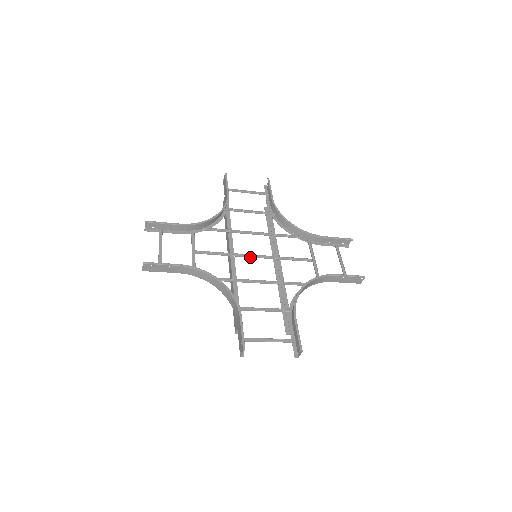
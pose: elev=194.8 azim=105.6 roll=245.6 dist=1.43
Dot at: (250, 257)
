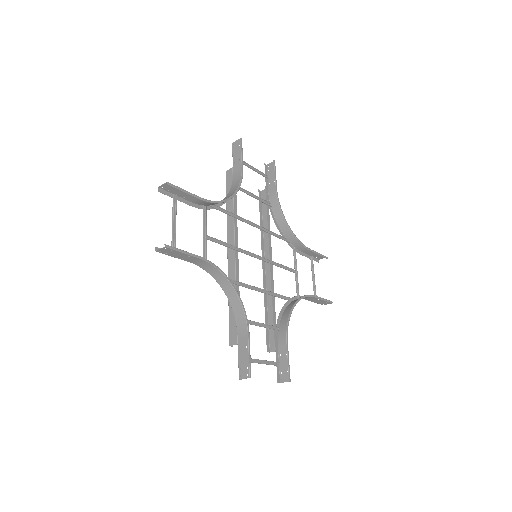
Dot at: (251, 256)
